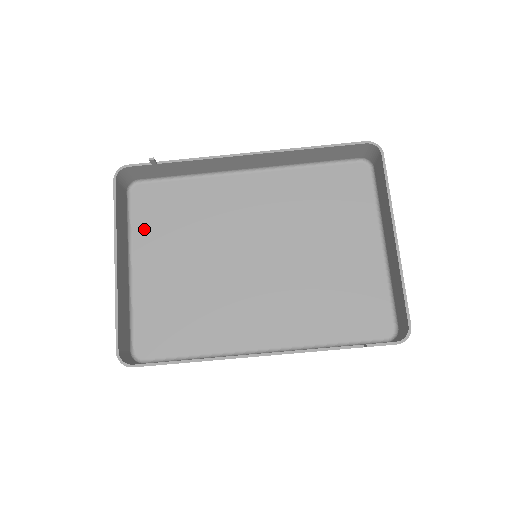
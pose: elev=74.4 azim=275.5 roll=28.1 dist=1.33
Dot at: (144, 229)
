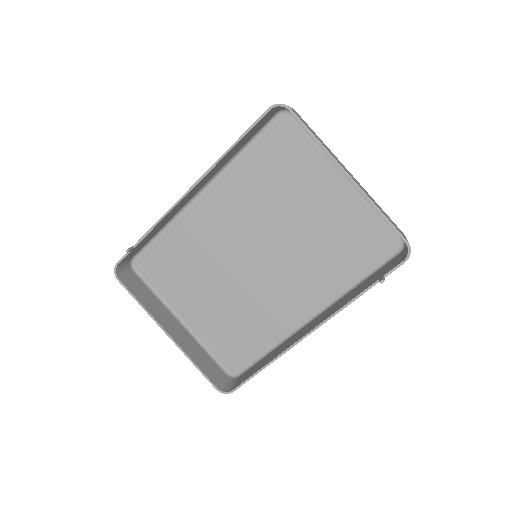
Dot at: (167, 288)
